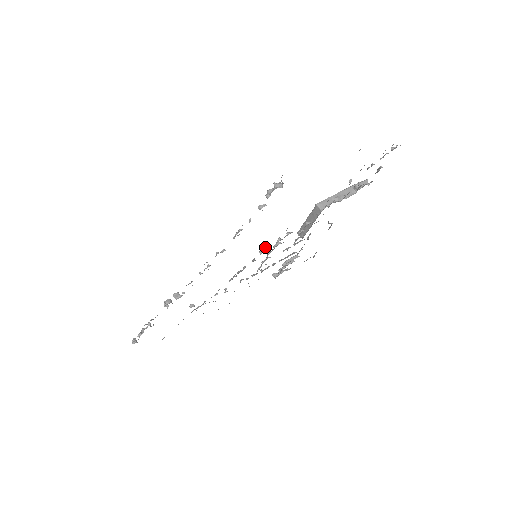
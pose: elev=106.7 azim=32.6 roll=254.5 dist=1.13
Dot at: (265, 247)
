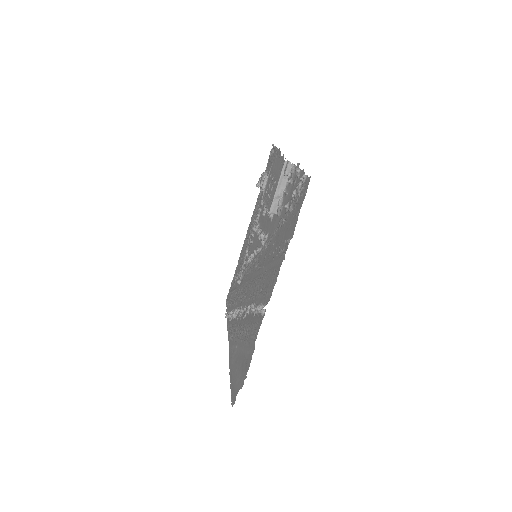
Dot at: (257, 250)
